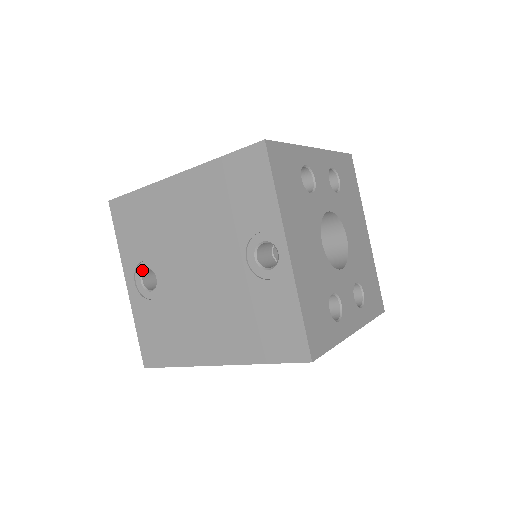
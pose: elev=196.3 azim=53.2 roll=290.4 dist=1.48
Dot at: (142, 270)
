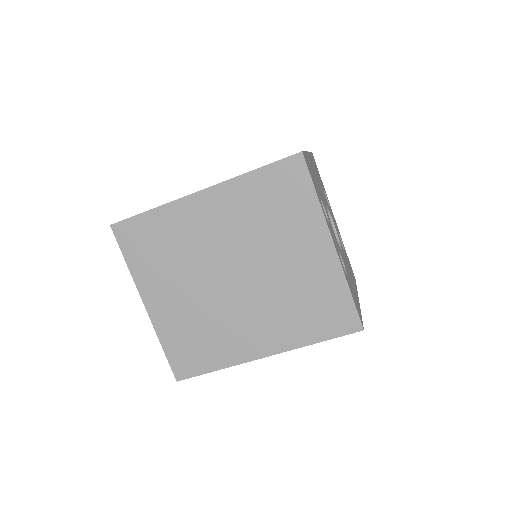
Dot at: occluded
